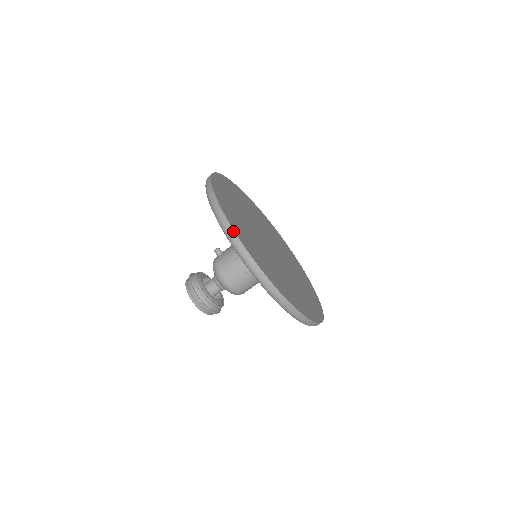
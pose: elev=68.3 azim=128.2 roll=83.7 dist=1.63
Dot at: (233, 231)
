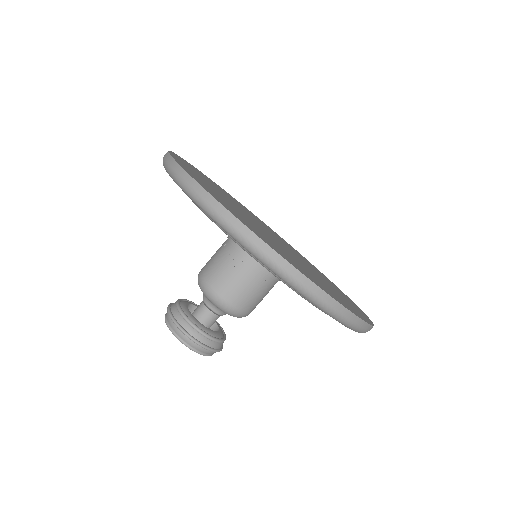
Dot at: (167, 153)
